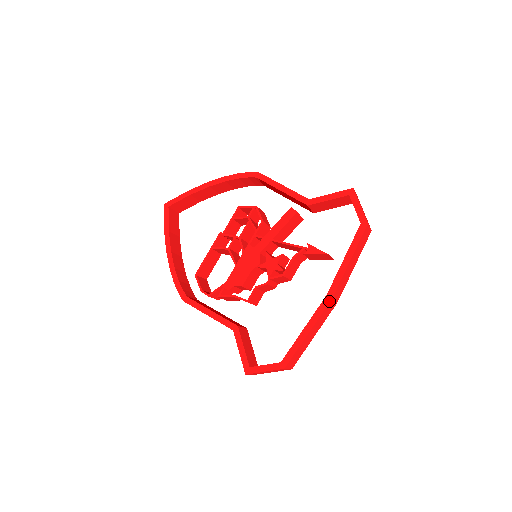
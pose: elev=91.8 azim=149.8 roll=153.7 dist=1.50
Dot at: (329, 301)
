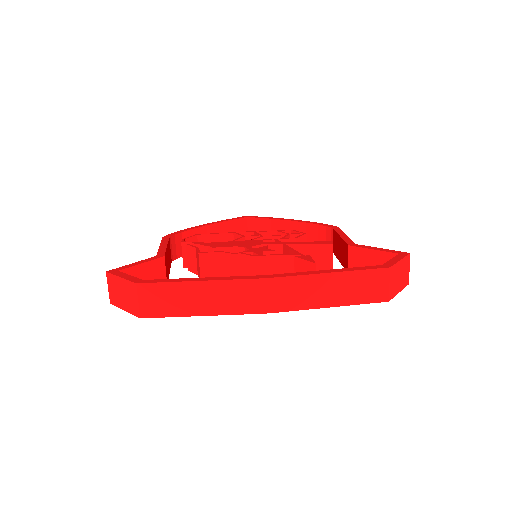
Dot at: (261, 277)
